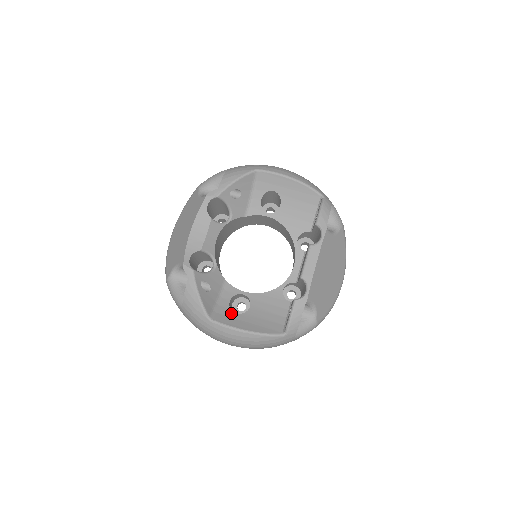
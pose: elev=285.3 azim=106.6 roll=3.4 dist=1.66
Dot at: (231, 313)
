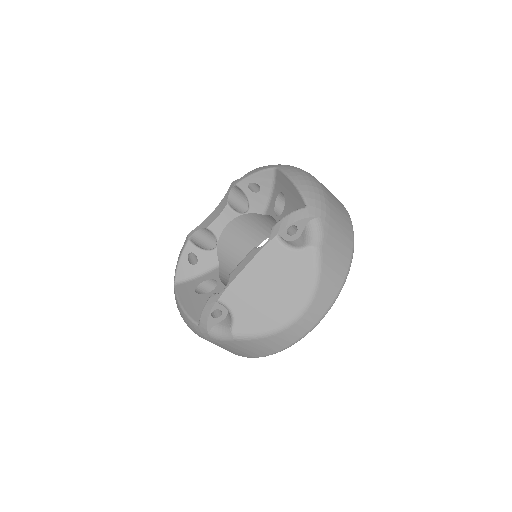
Dot at: (192, 289)
